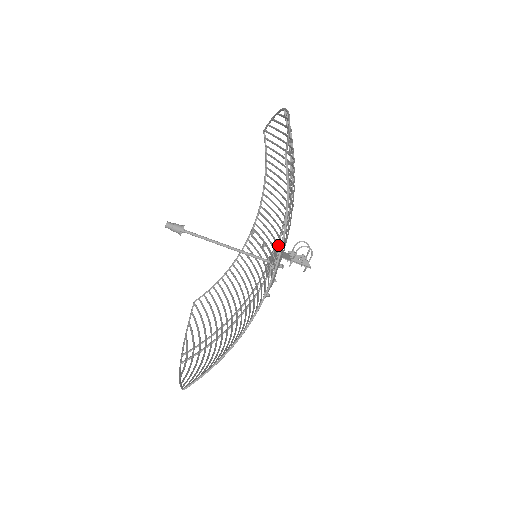
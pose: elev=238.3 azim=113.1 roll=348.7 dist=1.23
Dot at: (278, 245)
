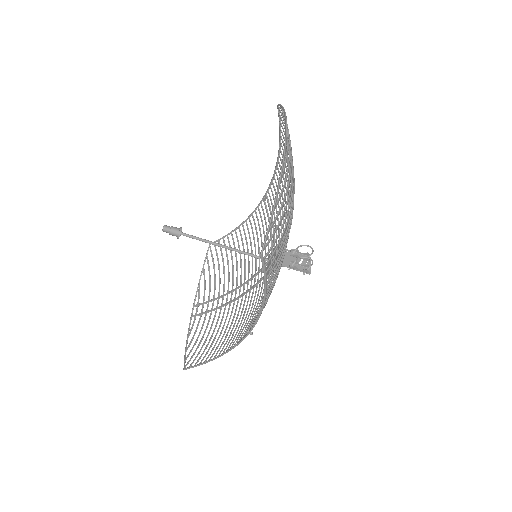
Dot at: occluded
